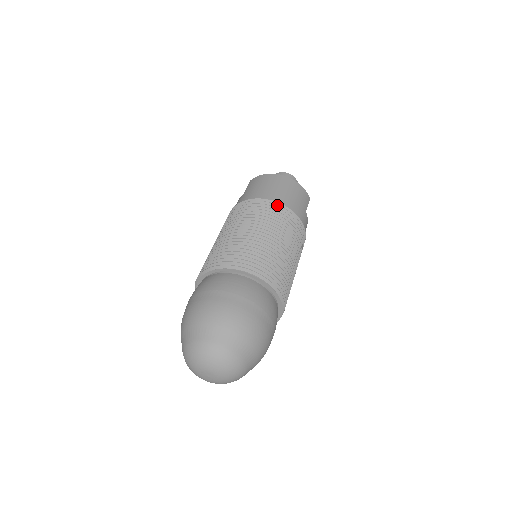
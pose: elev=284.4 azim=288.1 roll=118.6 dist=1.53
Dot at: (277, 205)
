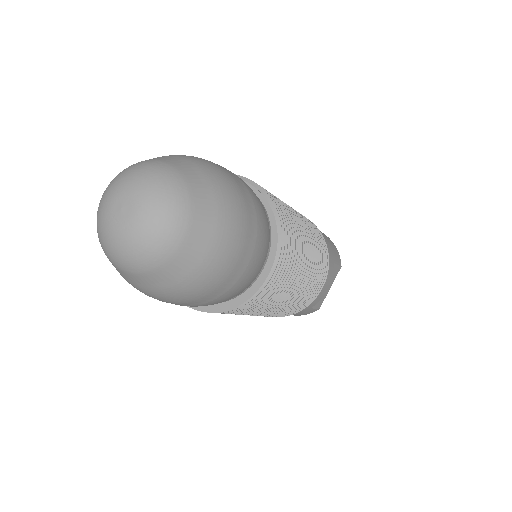
Dot at: occluded
